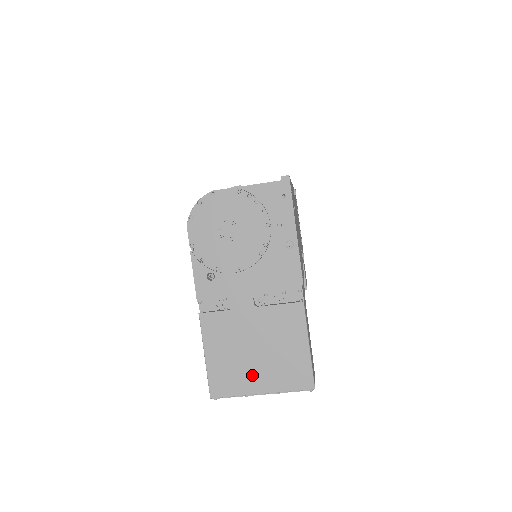
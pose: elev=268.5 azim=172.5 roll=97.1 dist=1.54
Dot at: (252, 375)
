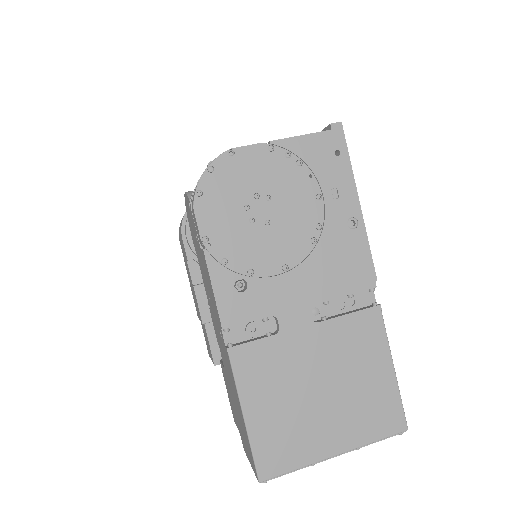
Dot at: (320, 430)
